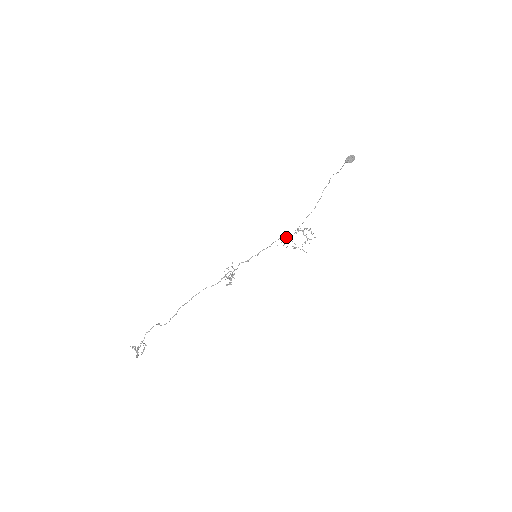
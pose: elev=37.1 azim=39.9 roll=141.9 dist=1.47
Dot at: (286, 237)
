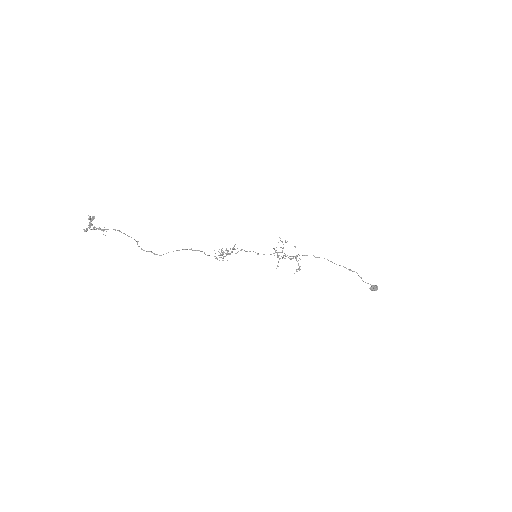
Dot at: (285, 254)
